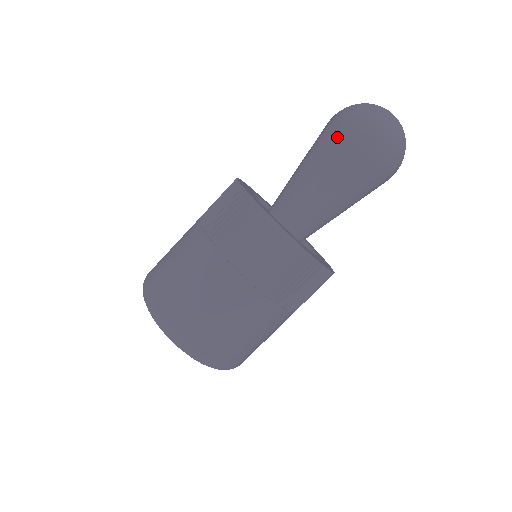
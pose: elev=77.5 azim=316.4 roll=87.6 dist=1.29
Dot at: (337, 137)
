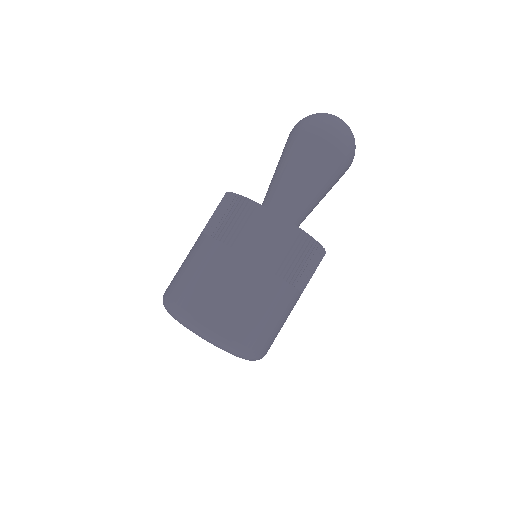
Dot at: (298, 139)
